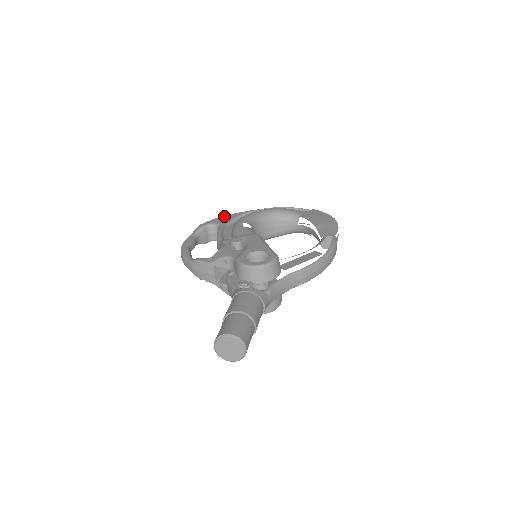
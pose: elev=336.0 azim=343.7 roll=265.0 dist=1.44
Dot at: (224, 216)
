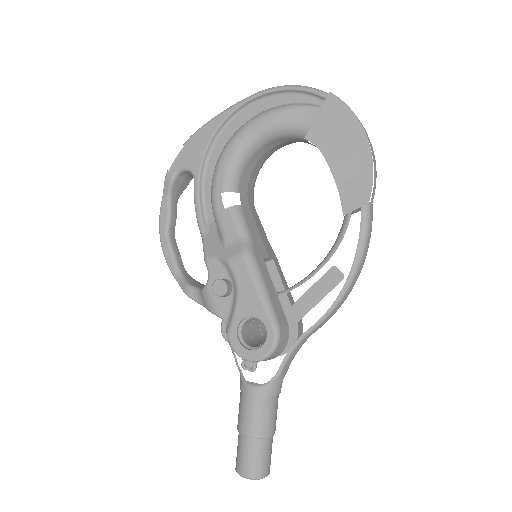
Dot at: (193, 138)
